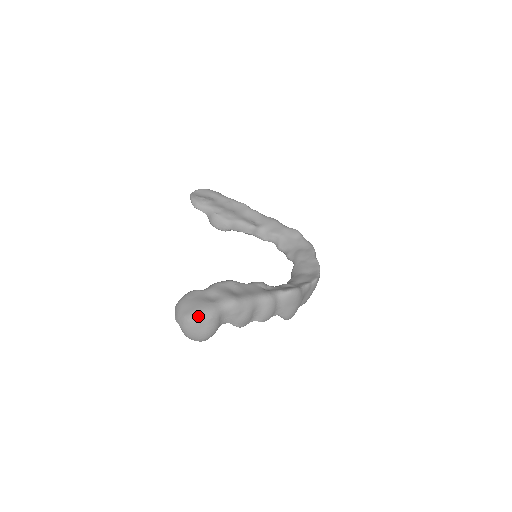
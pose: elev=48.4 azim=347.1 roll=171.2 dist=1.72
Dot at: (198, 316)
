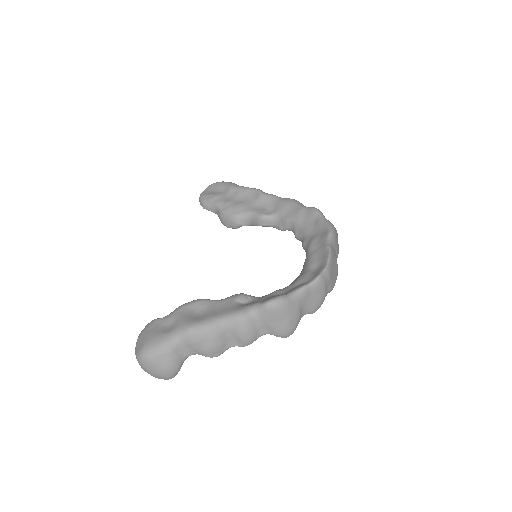
Dot at: (146, 353)
